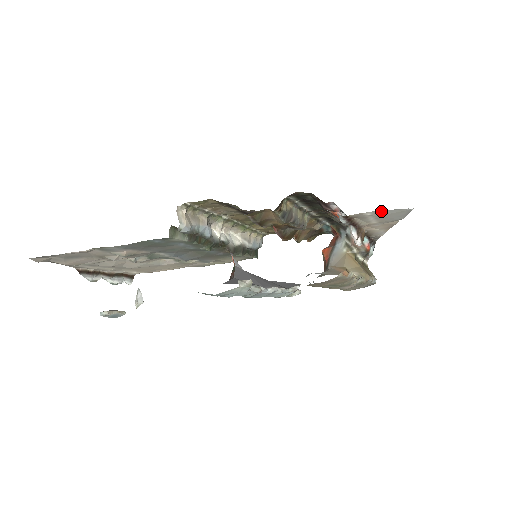
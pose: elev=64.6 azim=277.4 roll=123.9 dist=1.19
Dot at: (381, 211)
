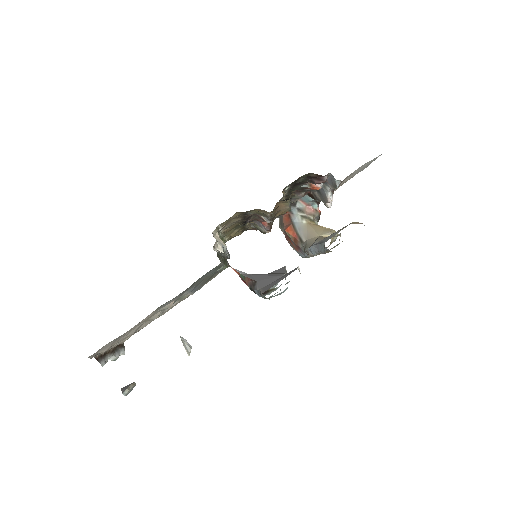
Dot at: (362, 166)
